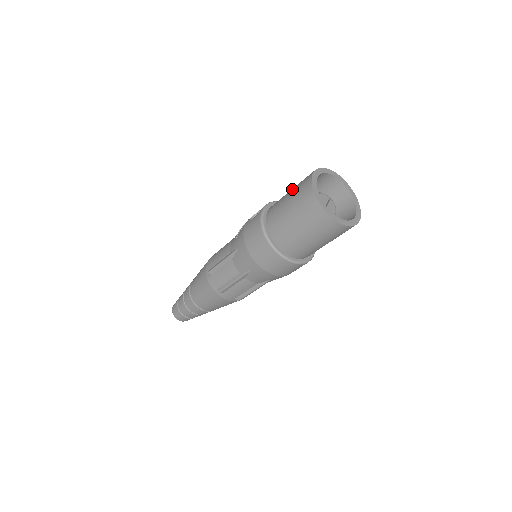
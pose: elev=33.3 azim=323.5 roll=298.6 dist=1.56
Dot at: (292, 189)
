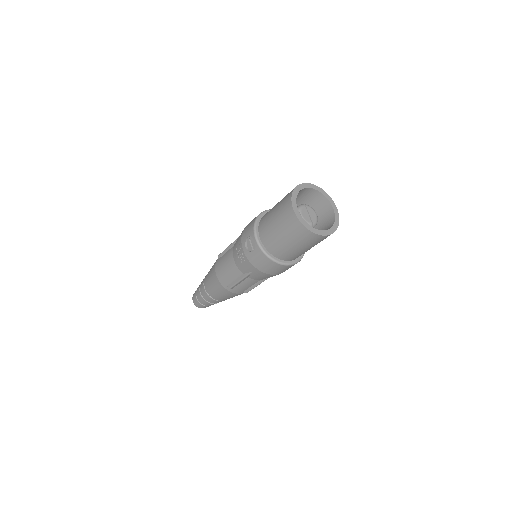
Dot at: (277, 223)
